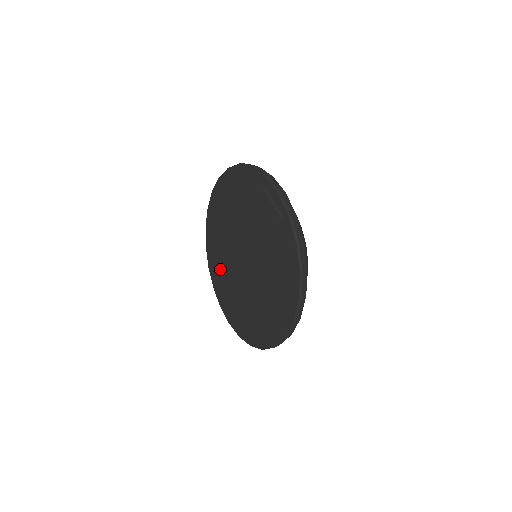
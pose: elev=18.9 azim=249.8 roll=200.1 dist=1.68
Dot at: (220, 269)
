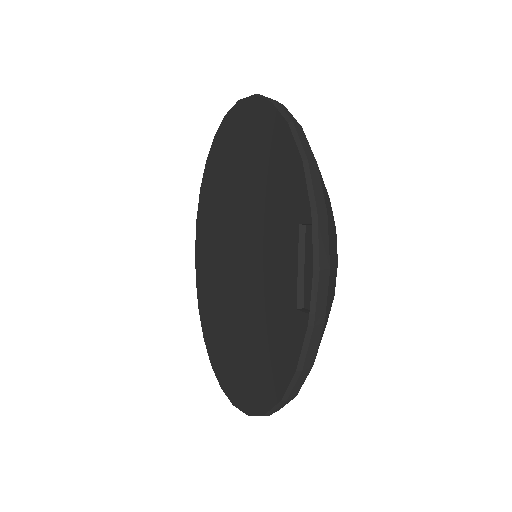
Dot at: (209, 214)
